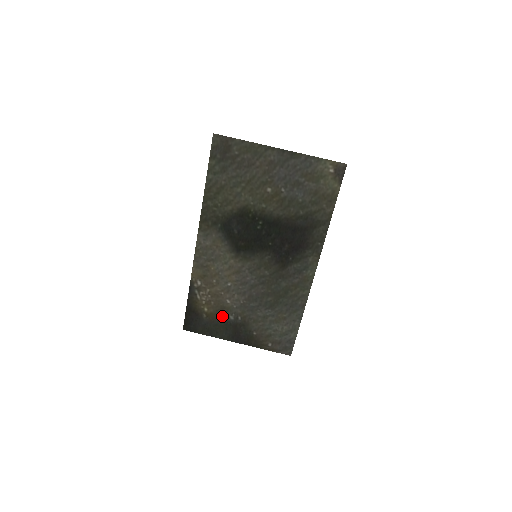
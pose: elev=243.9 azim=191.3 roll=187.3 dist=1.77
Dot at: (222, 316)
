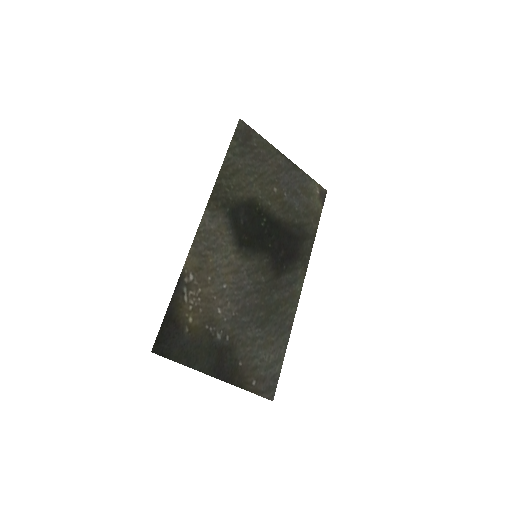
Dot at: (208, 333)
